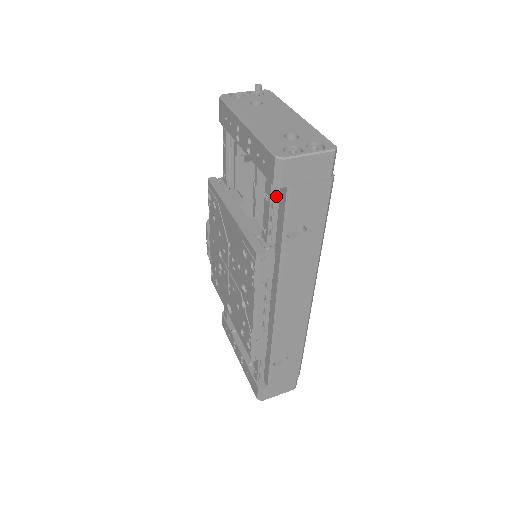
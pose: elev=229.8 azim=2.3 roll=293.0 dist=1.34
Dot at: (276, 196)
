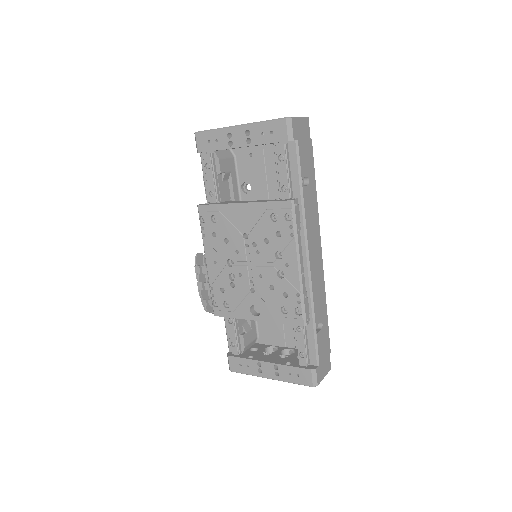
Dot at: (287, 155)
